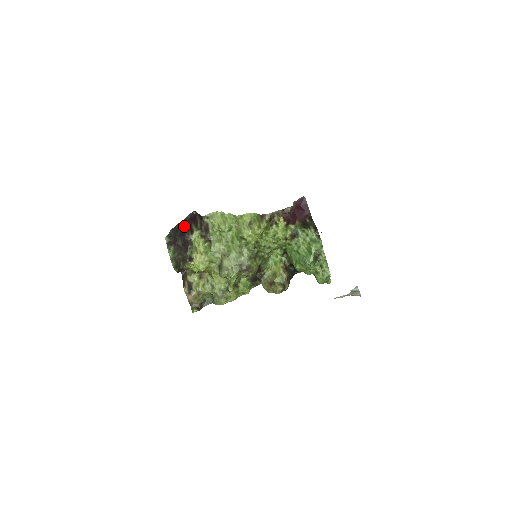
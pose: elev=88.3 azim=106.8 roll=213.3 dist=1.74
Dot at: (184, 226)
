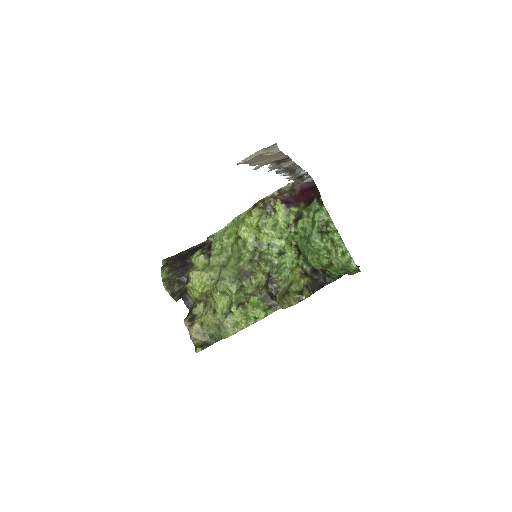
Dot at: (189, 252)
